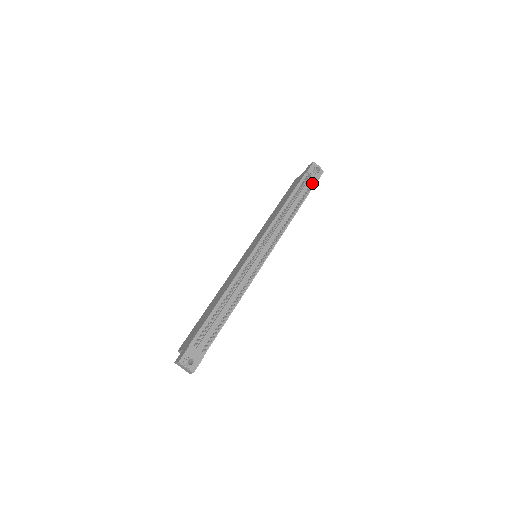
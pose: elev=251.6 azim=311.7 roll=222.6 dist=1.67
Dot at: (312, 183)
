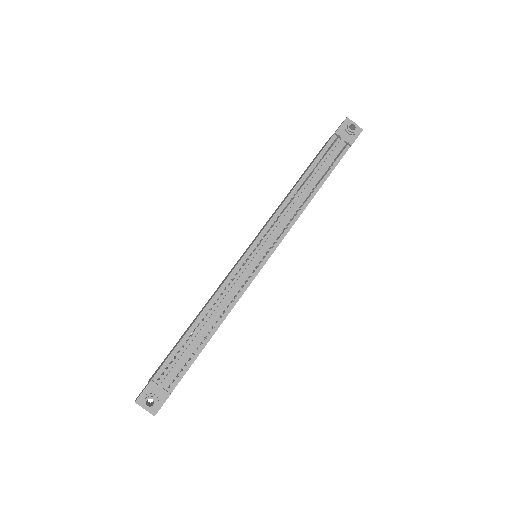
Dot at: (342, 149)
